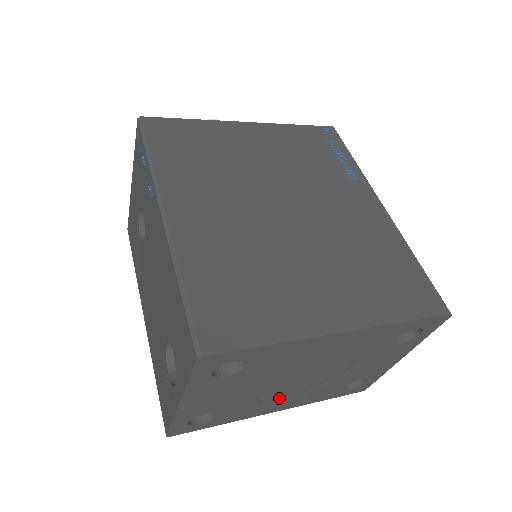
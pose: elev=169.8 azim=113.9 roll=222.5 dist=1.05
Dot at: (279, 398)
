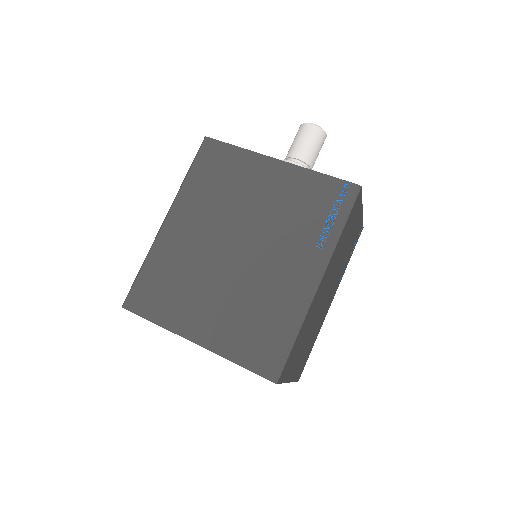
Dot at: occluded
